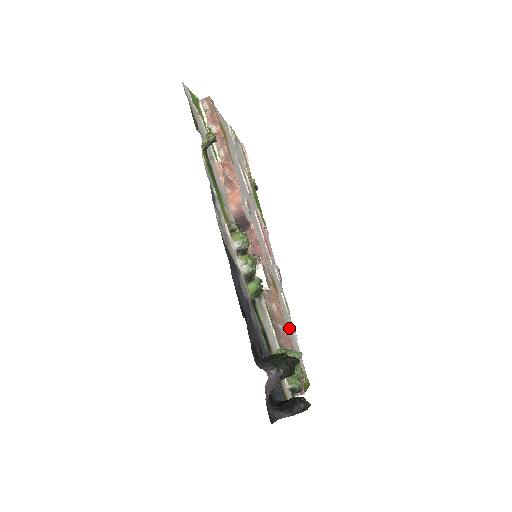
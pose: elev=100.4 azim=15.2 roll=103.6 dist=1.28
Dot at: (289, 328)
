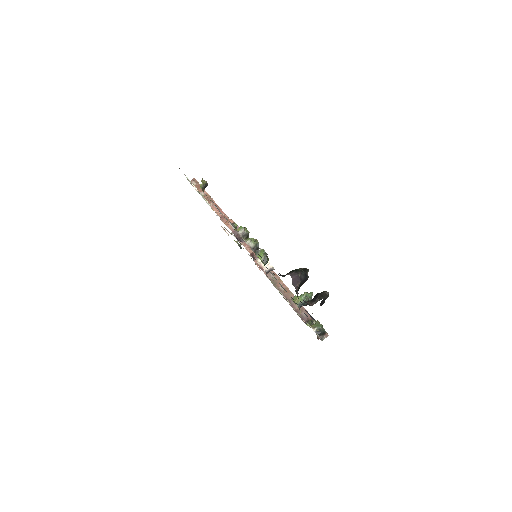
Dot at: occluded
